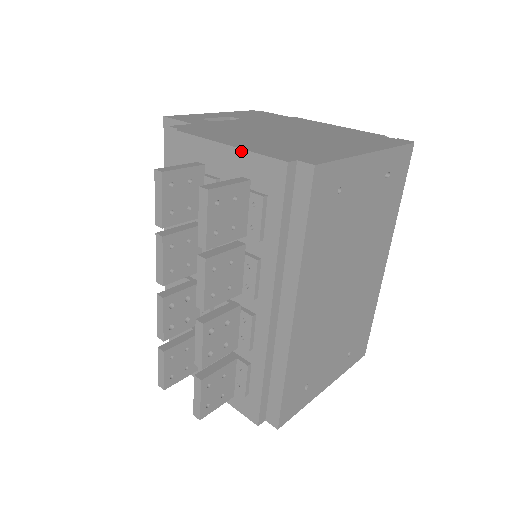
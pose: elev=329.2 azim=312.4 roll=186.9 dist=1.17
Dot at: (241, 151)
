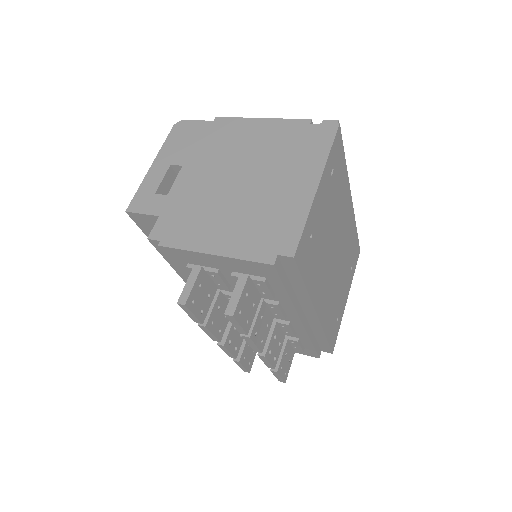
Dot at: (229, 259)
